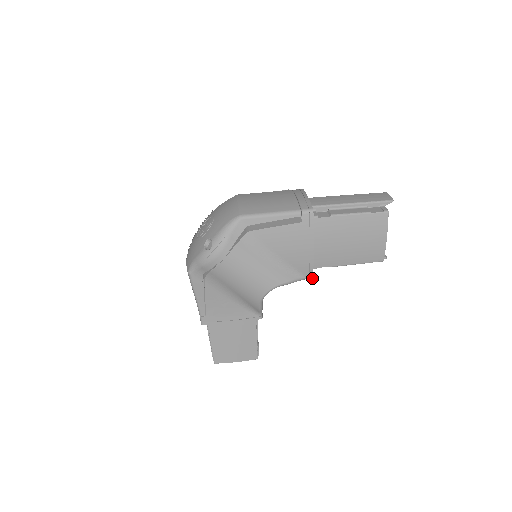
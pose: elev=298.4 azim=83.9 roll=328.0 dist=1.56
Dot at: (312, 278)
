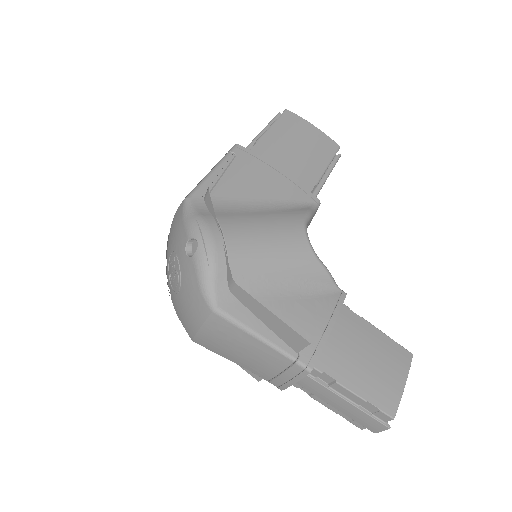
Dot at: (319, 203)
